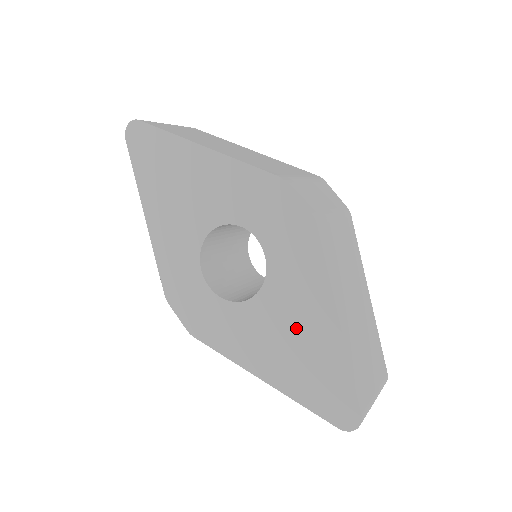
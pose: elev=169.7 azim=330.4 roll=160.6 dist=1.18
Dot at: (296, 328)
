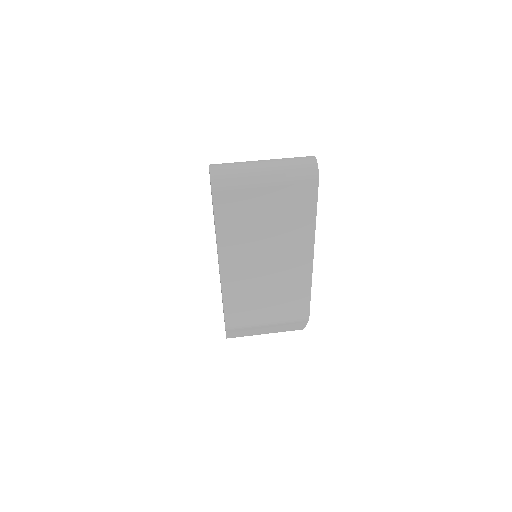
Dot at: occluded
